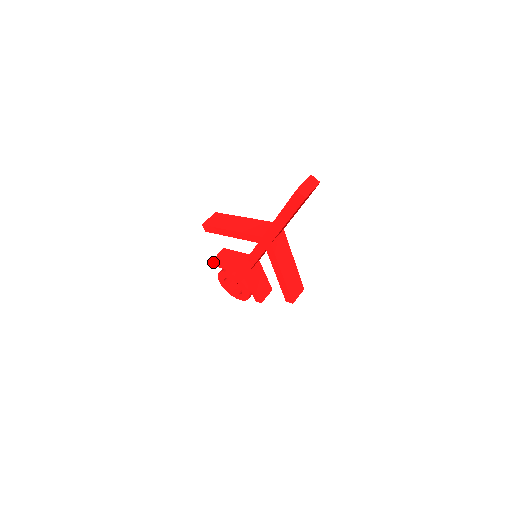
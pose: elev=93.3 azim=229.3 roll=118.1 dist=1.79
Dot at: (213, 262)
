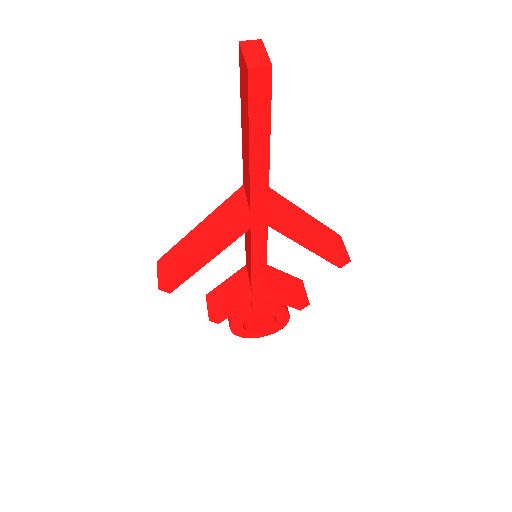
Dot at: (212, 321)
